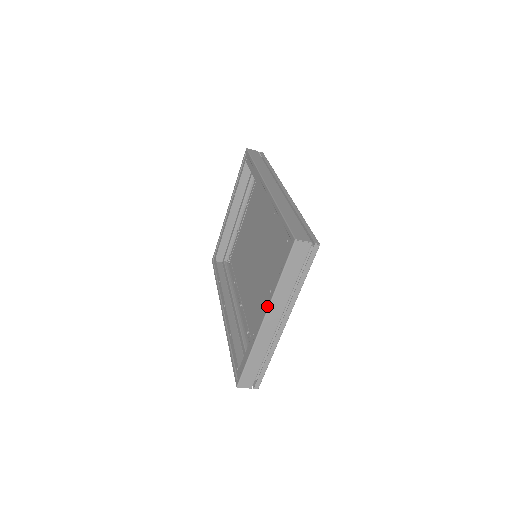
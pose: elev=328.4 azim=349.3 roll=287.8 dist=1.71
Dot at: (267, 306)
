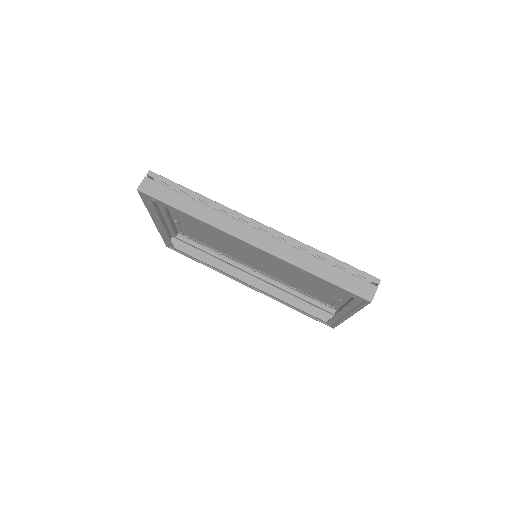
Dot at: (350, 315)
